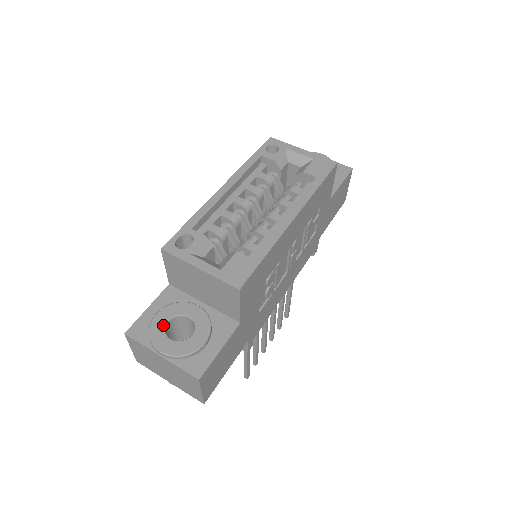
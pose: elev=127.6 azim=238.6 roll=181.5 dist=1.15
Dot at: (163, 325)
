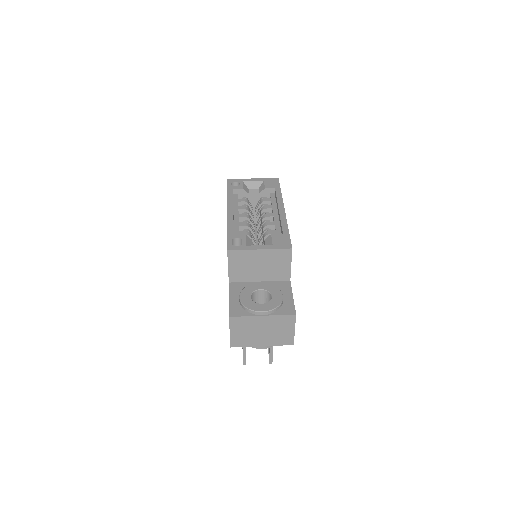
Dot at: (250, 300)
